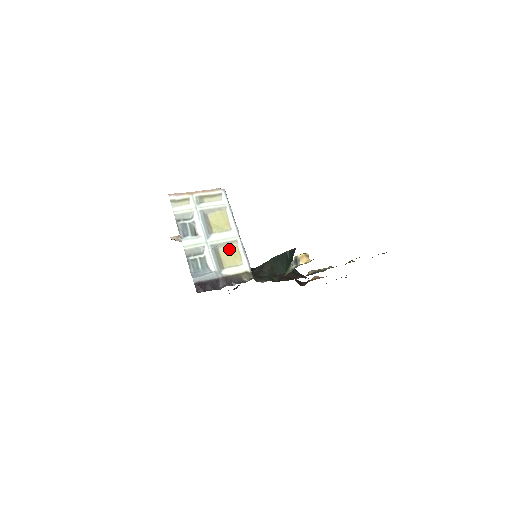
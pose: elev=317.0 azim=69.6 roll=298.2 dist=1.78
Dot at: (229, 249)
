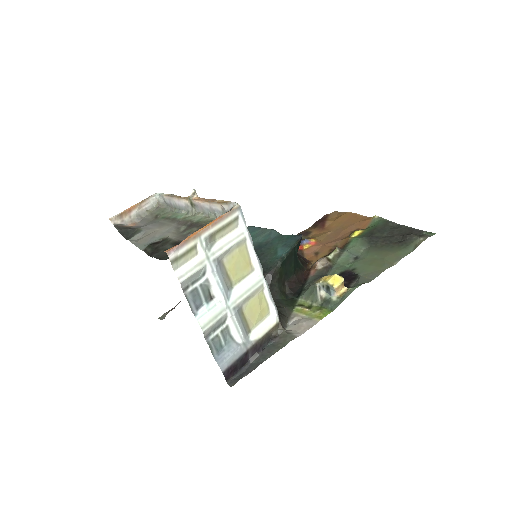
Dot at: (254, 302)
